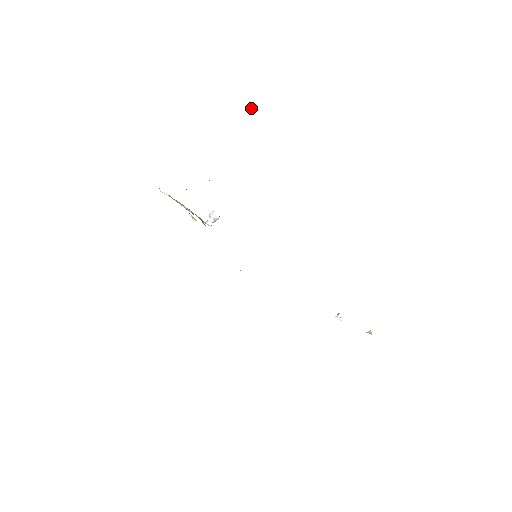
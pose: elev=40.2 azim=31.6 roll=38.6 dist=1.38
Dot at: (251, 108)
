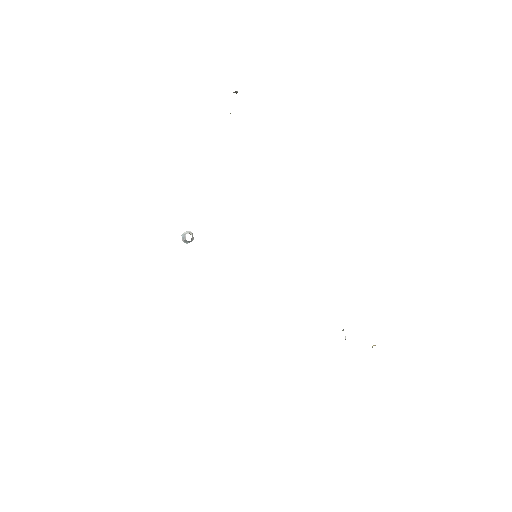
Dot at: occluded
